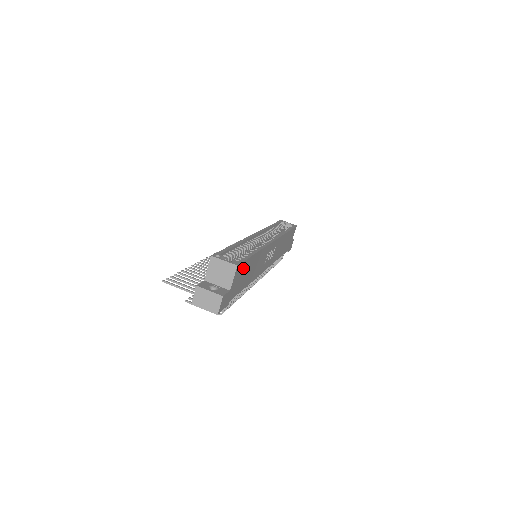
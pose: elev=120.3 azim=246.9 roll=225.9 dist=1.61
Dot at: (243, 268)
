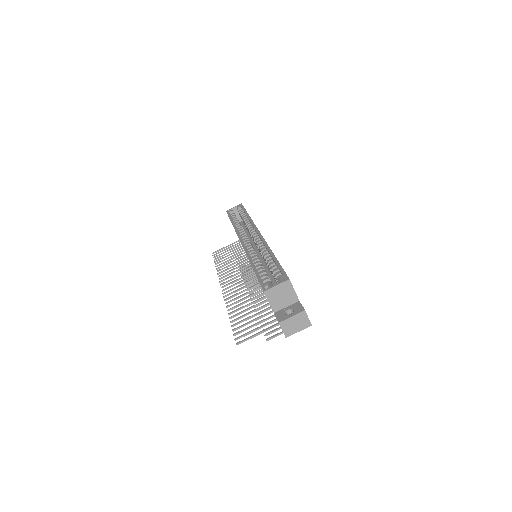
Dot at: occluded
